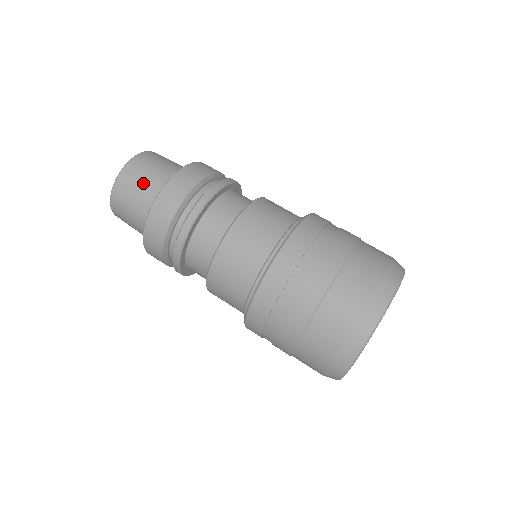
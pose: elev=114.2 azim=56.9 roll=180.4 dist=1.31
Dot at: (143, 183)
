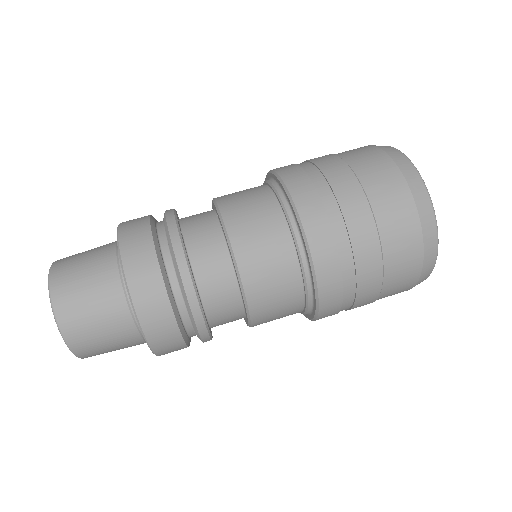
Dot at: (103, 327)
